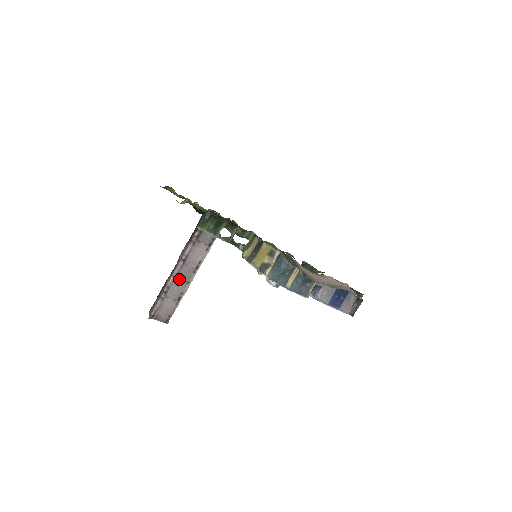
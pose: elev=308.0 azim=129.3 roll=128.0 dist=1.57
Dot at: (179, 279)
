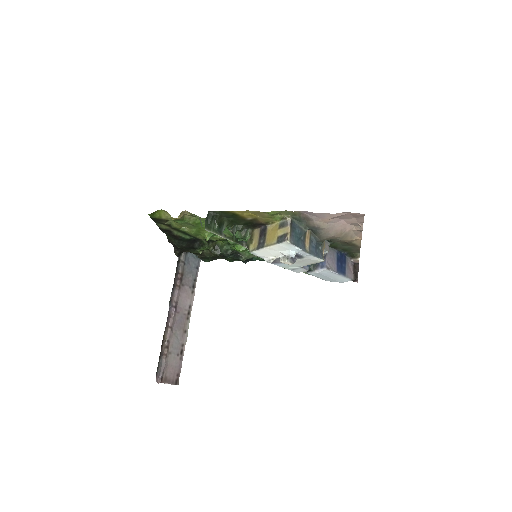
Dot at: (176, 329)
